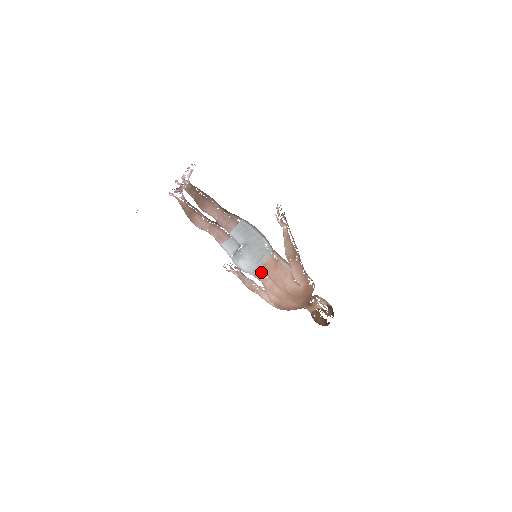
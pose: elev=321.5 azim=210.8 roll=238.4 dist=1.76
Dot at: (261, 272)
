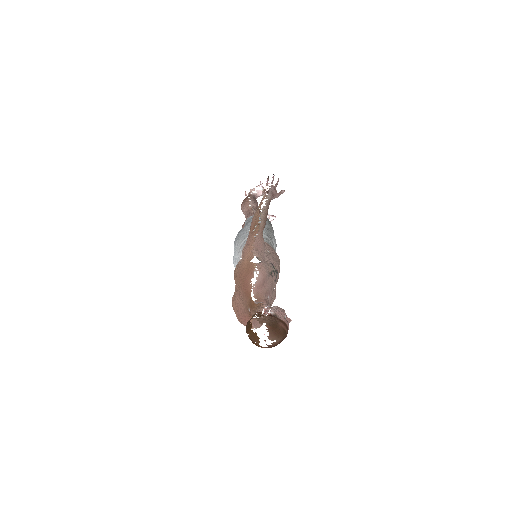
Dot at: occluded
